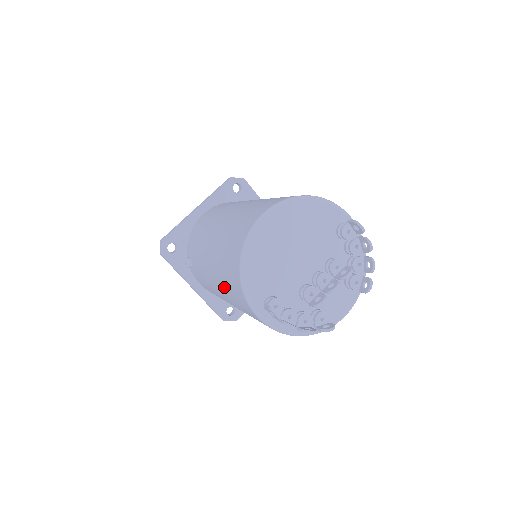
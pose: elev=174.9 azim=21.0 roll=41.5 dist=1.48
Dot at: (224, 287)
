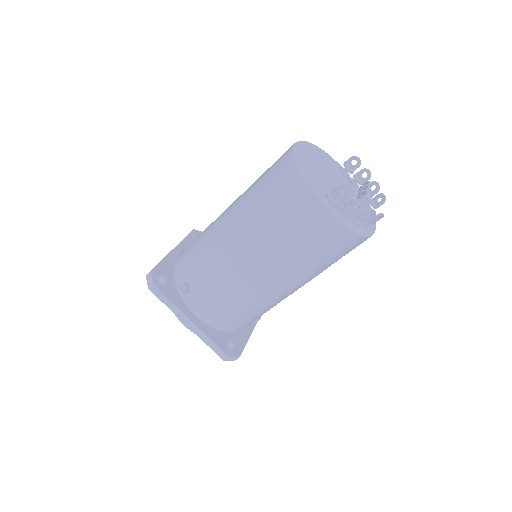
Dot at: (268, 229)
